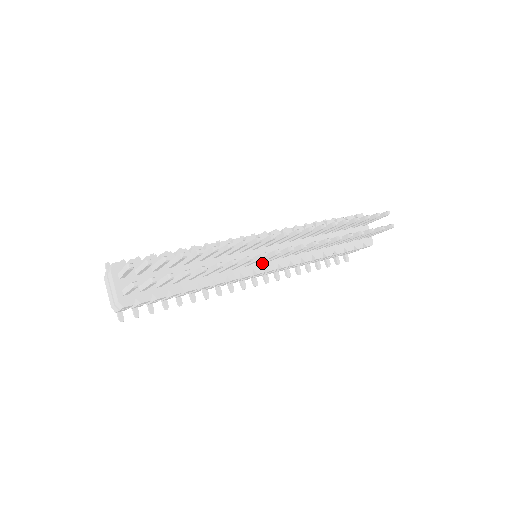
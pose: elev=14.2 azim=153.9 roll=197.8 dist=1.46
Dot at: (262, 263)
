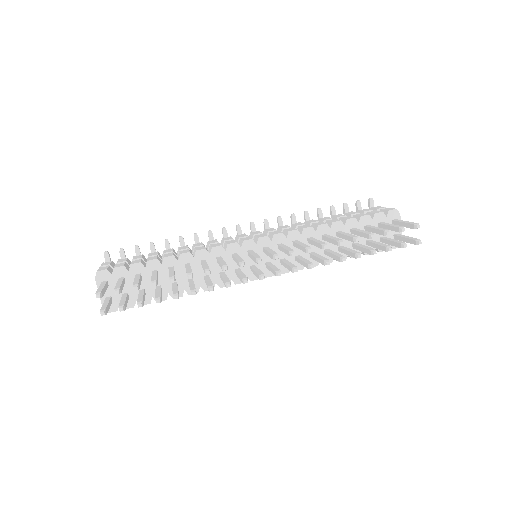
Dot at: occluded
